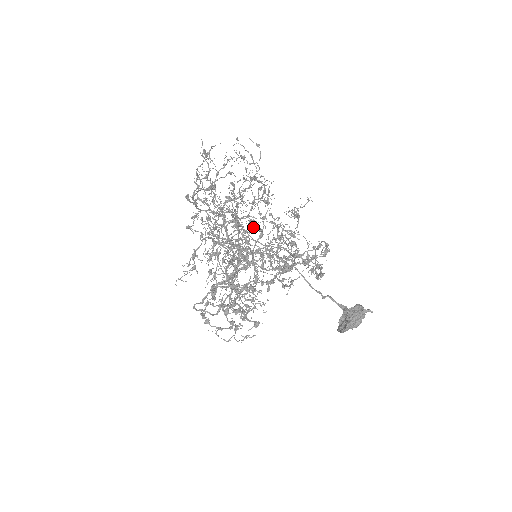
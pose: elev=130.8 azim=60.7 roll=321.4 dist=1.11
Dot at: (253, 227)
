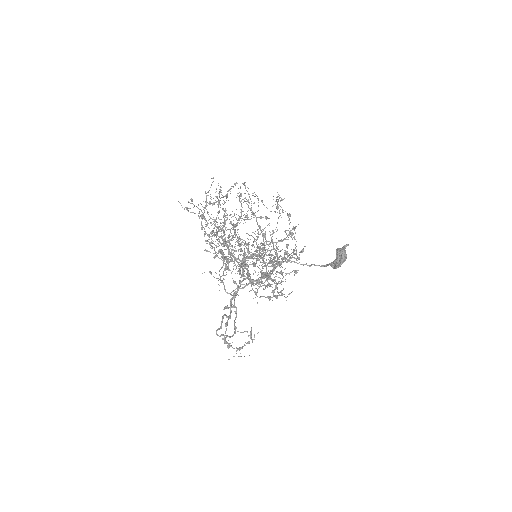
Dot at: occluded
